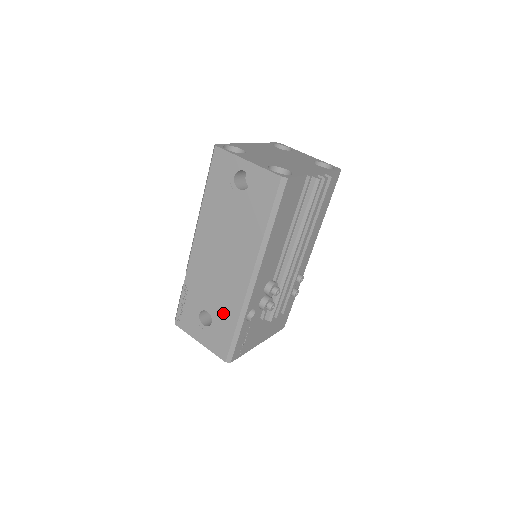
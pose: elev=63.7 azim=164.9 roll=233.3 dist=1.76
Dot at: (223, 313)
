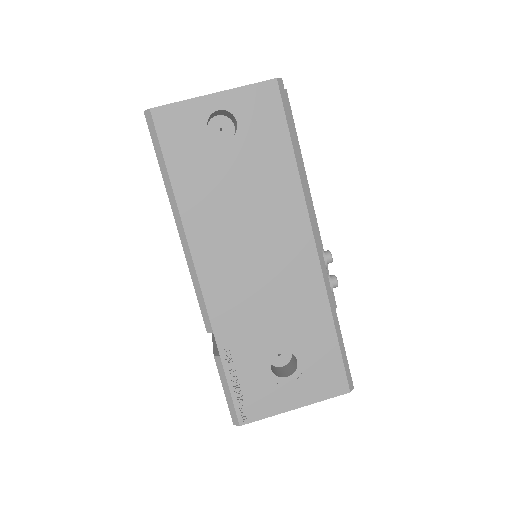
Dot at: (306, 329)
